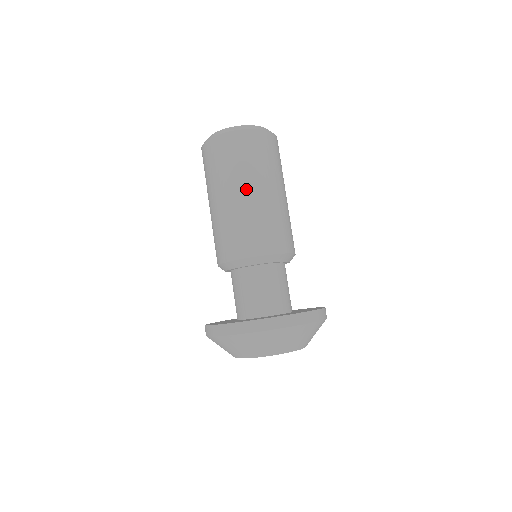
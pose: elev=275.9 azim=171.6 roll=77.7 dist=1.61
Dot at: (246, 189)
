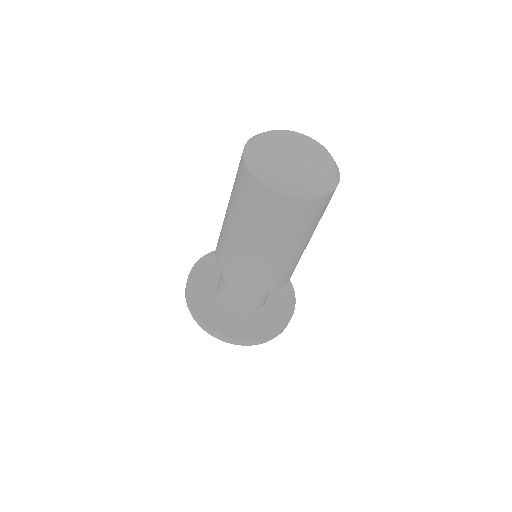
Dot at: (233, 224)
